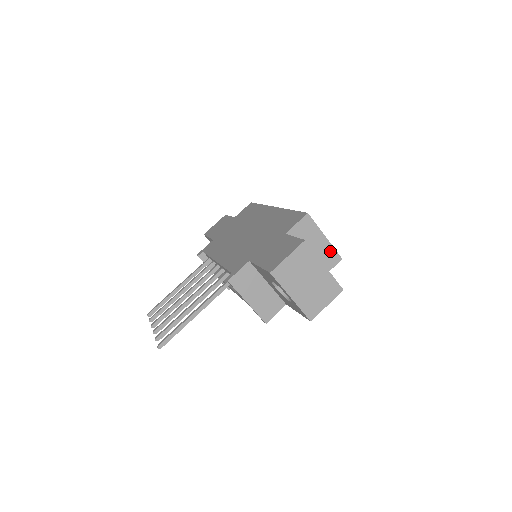
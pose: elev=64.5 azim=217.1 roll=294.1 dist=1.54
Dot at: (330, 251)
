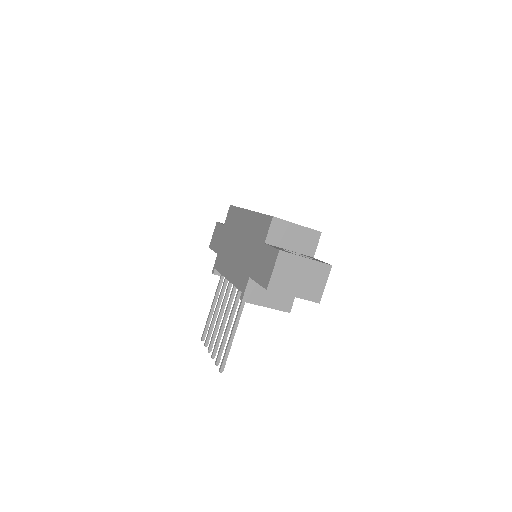
Dot at: (308, 233)
